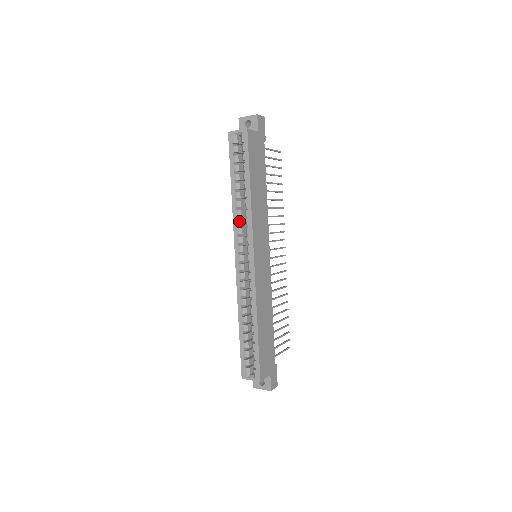
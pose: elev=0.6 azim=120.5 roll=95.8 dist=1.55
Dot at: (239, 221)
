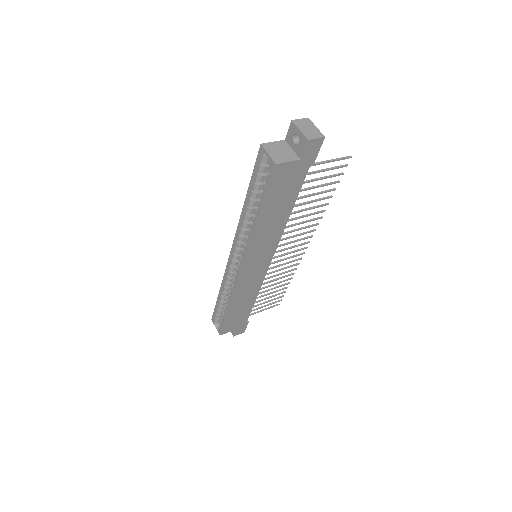
Dot at: (242, 231)
